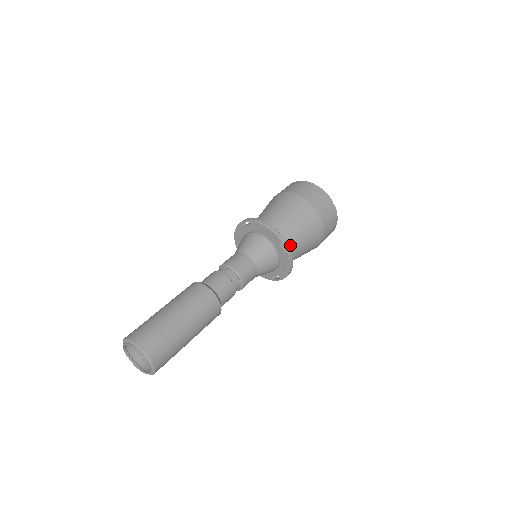
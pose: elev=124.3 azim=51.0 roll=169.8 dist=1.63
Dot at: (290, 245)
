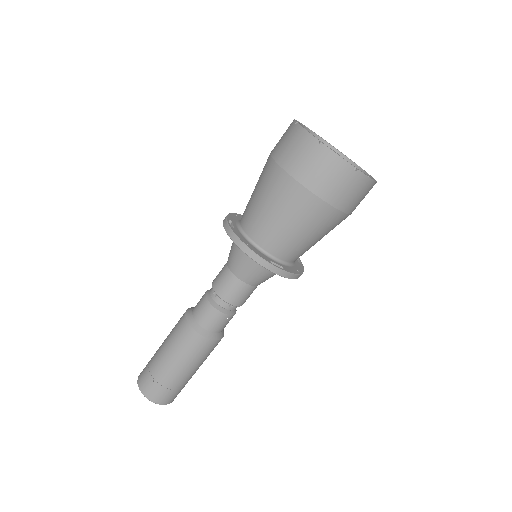
Dot at: (289, 253)
